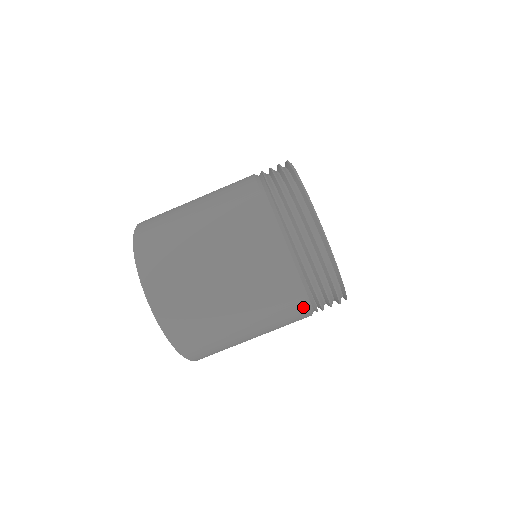
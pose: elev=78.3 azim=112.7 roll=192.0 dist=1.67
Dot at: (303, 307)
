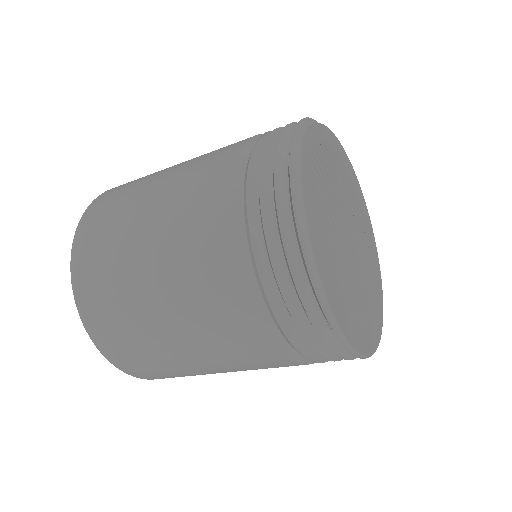
Dot at: occluded
